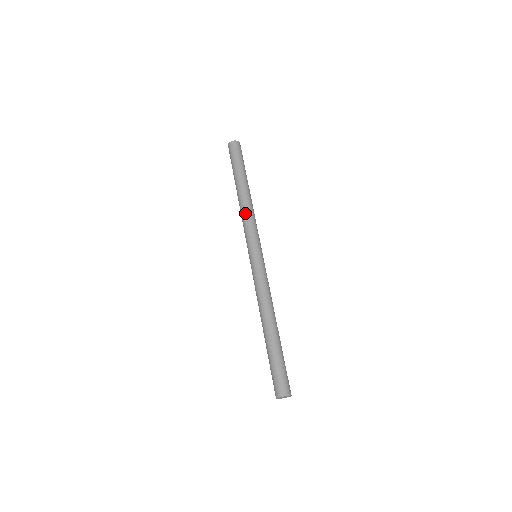
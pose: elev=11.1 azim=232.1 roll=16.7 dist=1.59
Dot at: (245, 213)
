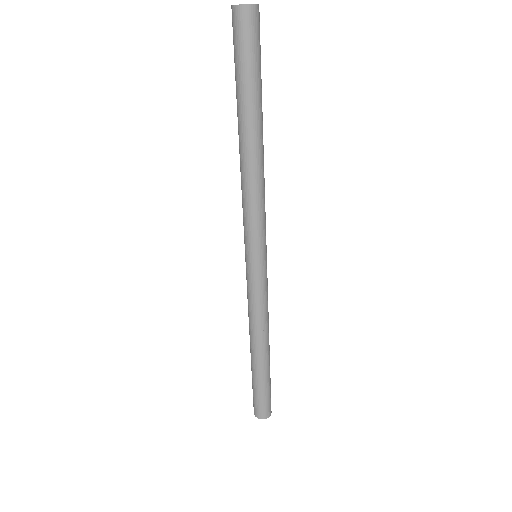
Dot at: (244, 189)
